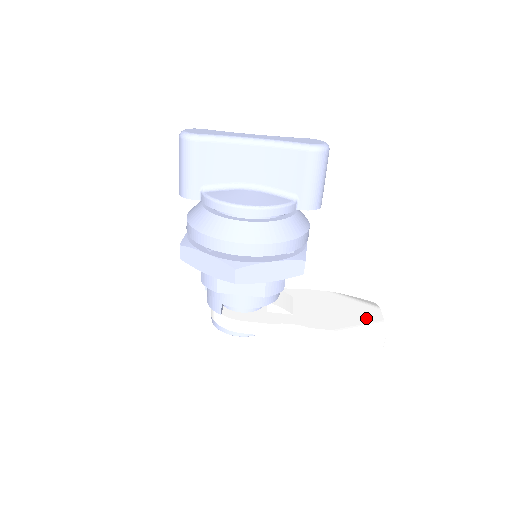
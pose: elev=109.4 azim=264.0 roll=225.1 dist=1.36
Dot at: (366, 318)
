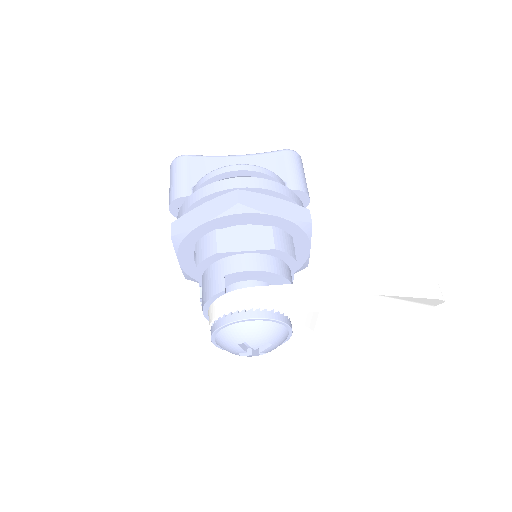
Dot at: occluded
